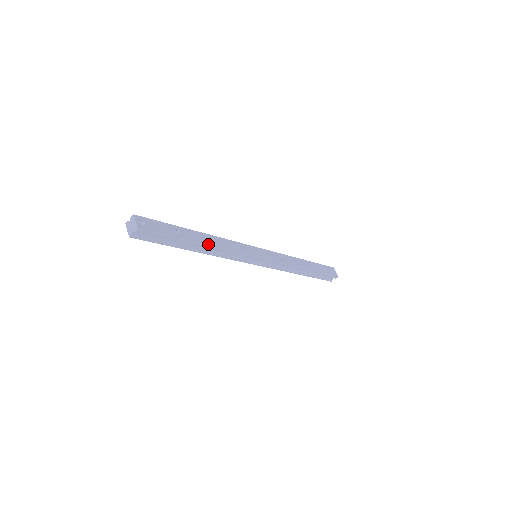
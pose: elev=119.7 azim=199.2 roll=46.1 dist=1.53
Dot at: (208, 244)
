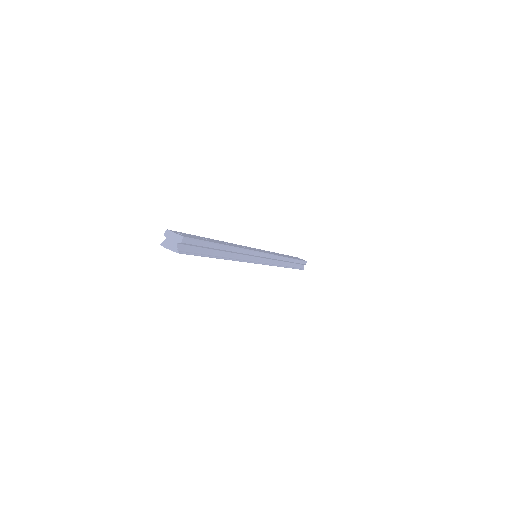
Dot at: (230, 245)
